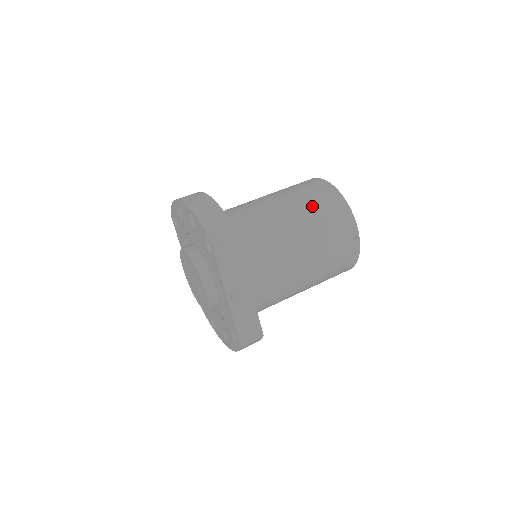
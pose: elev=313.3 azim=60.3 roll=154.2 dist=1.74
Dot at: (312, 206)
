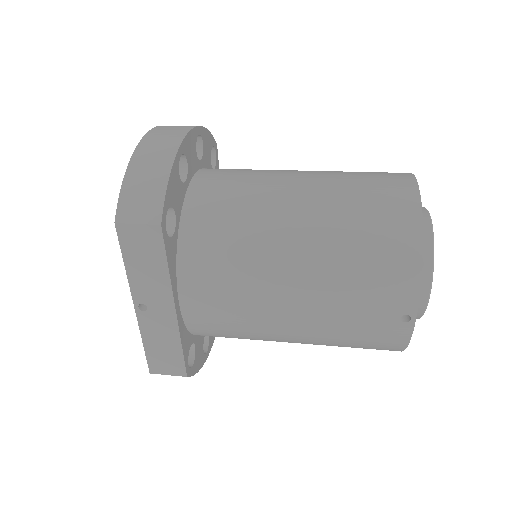
Dot at: (350, 227)
